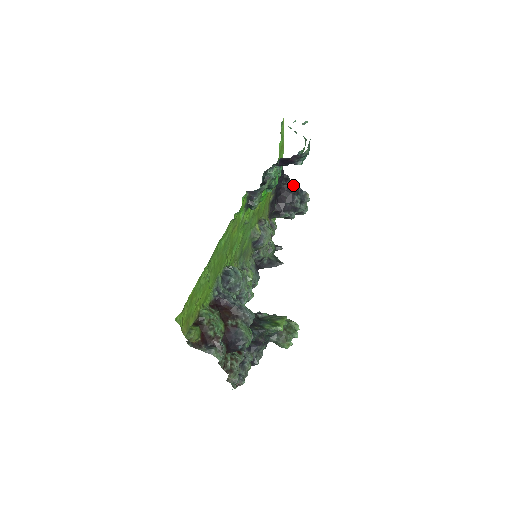
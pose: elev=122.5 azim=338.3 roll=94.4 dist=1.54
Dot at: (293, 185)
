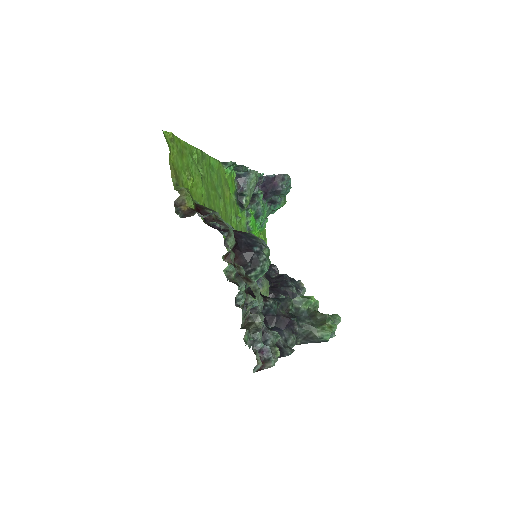
Dot at: (283, 274)
